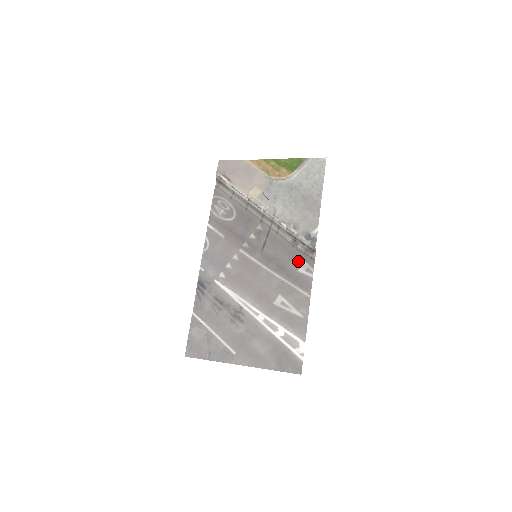
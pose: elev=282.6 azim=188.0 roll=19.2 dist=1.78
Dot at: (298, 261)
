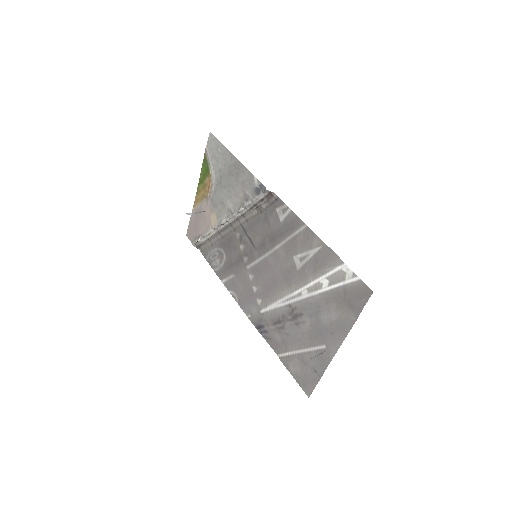
Dot at: (273, 216)
